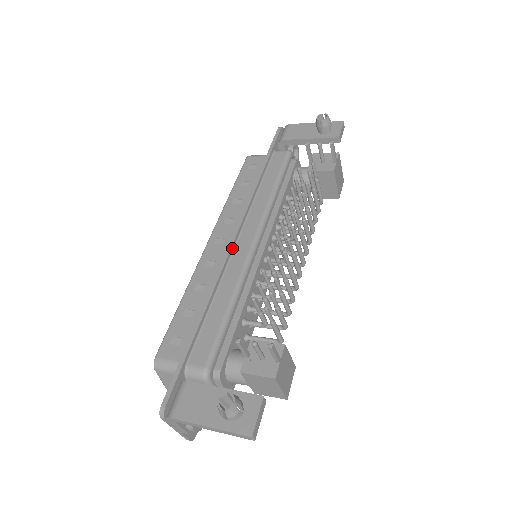
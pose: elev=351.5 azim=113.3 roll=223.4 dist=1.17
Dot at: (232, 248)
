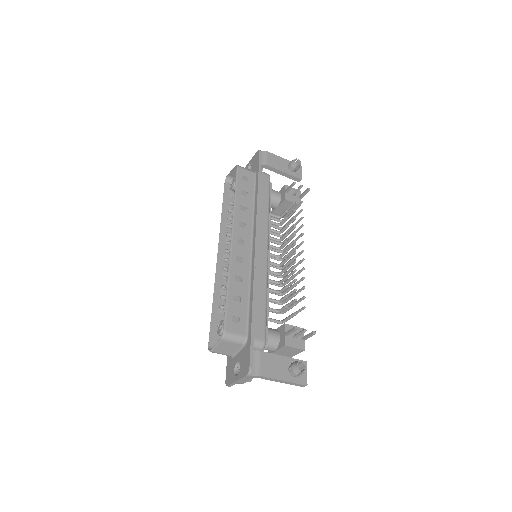
Dot at: (257, 252)
